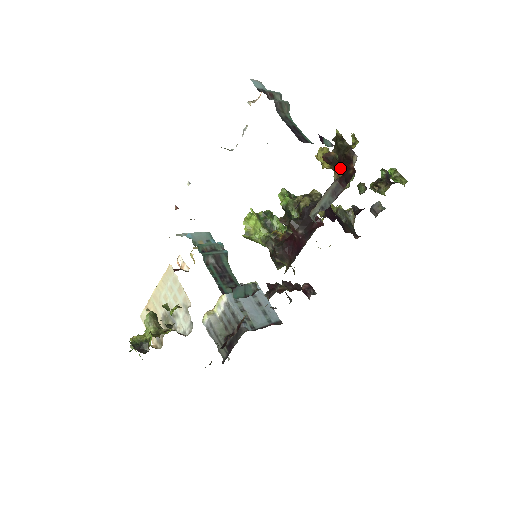
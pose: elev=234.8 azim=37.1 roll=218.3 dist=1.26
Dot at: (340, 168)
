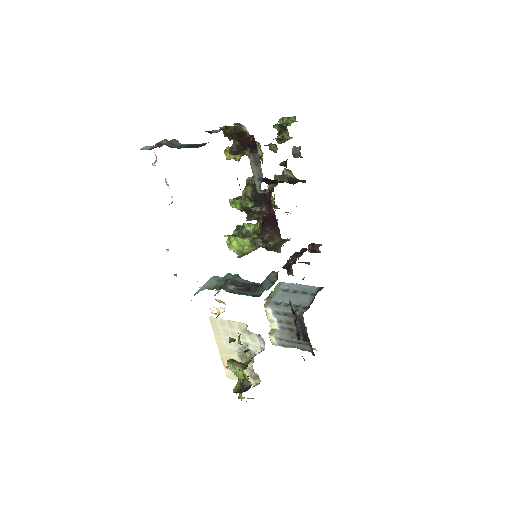
Dot at: (246, 149)
